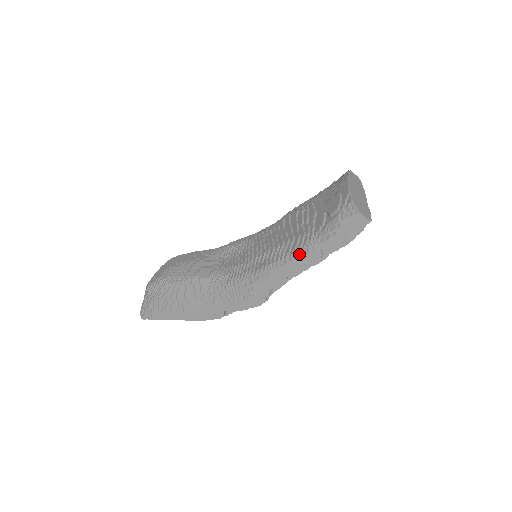
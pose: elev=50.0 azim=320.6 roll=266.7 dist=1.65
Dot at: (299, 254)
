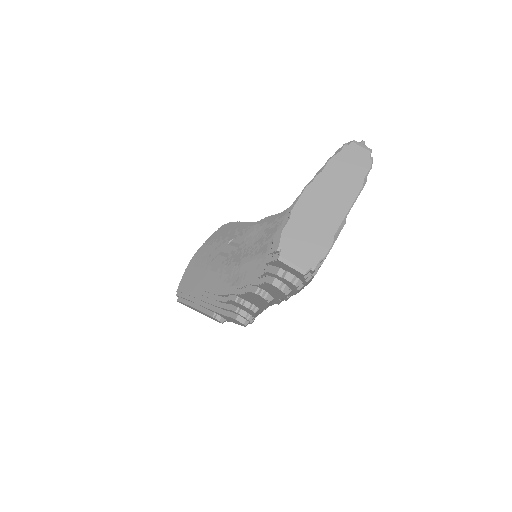
Dot at: (245, 289)
